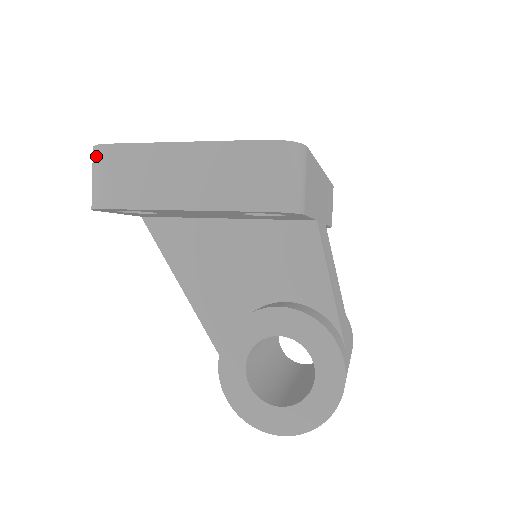
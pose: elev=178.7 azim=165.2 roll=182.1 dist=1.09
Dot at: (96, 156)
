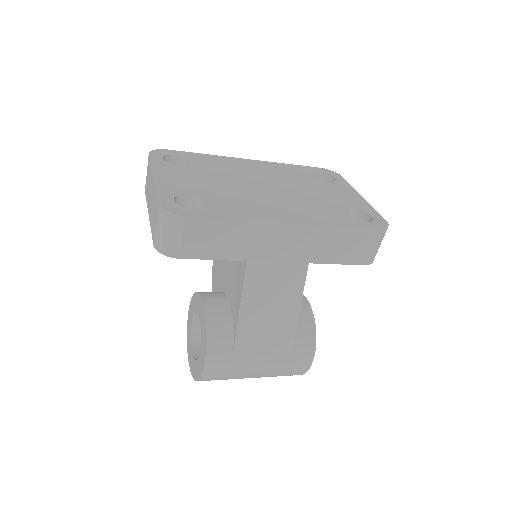
Dot at: occluded
